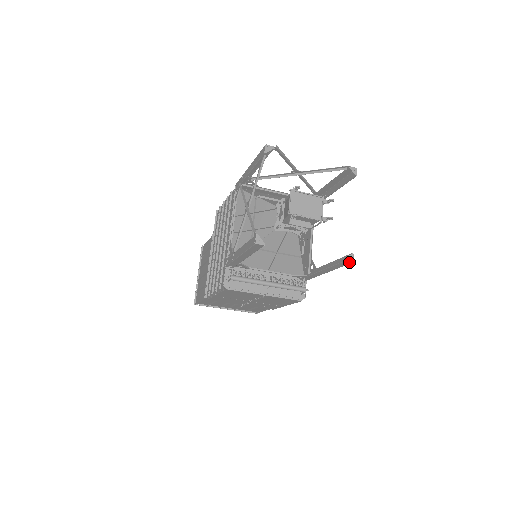
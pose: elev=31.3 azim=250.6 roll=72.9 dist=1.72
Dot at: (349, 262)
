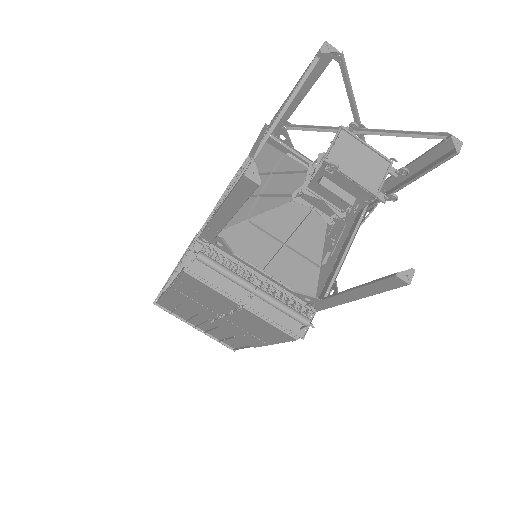
Dot at: (402, 282)
